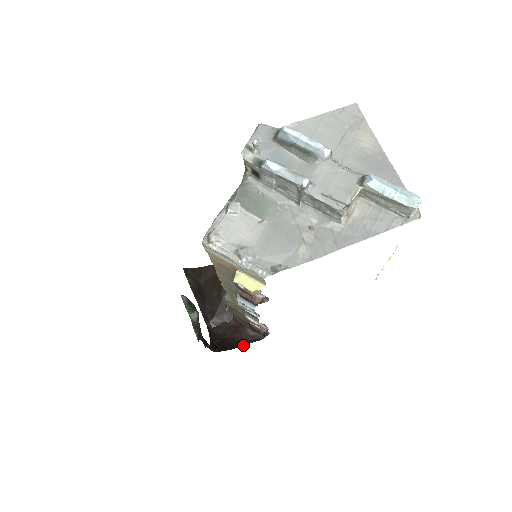
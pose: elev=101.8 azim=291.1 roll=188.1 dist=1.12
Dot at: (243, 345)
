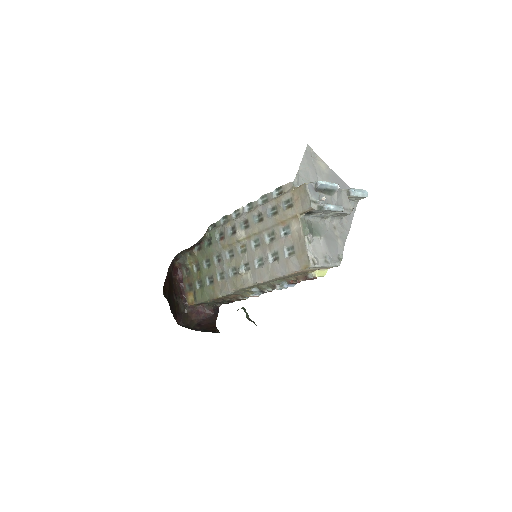
Dot at: occluded
